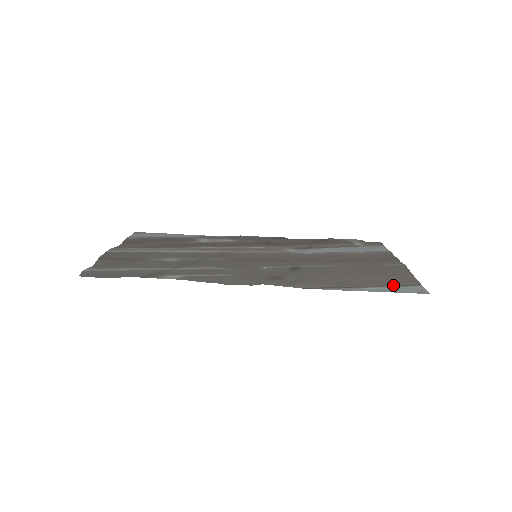
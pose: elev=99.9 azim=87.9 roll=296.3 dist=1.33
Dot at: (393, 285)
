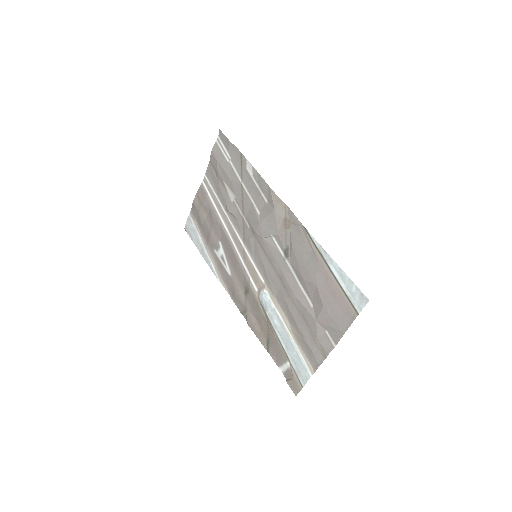
Dot at: (343, 293)
